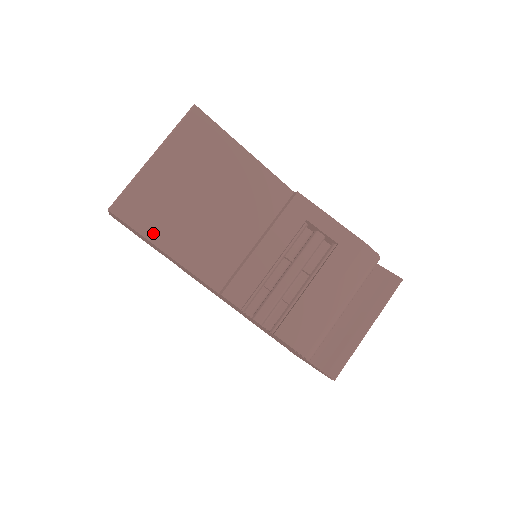
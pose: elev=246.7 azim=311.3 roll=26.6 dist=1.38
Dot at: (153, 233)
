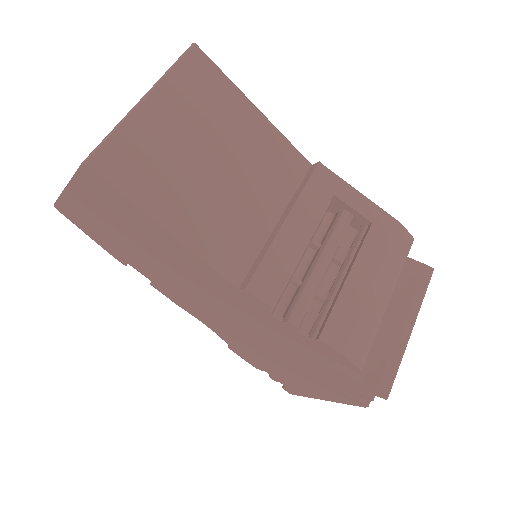
Dot at: (149, 201)
